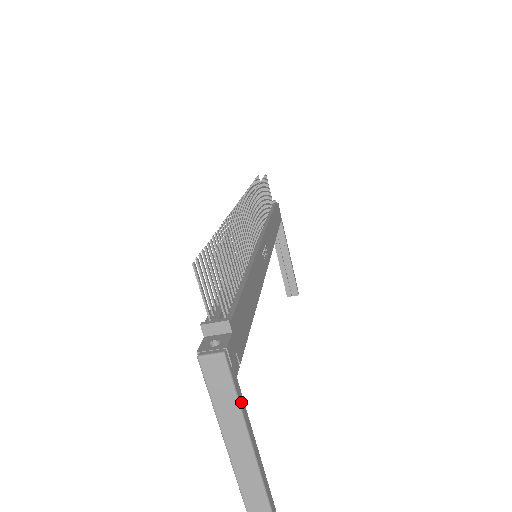
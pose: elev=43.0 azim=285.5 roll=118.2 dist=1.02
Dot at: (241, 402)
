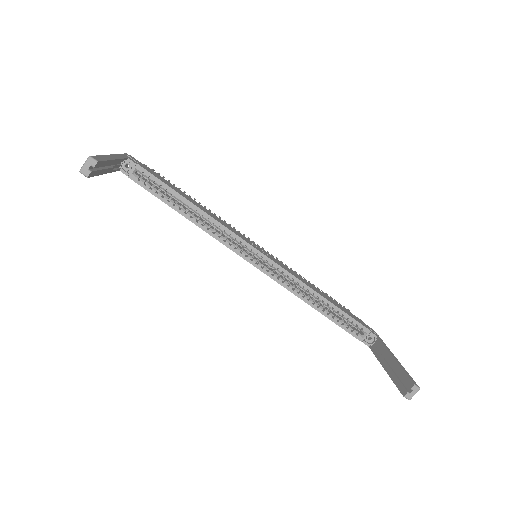
Dot at: (121, 156)
